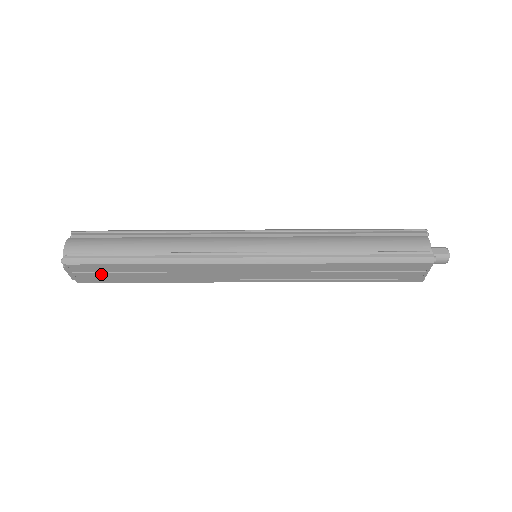
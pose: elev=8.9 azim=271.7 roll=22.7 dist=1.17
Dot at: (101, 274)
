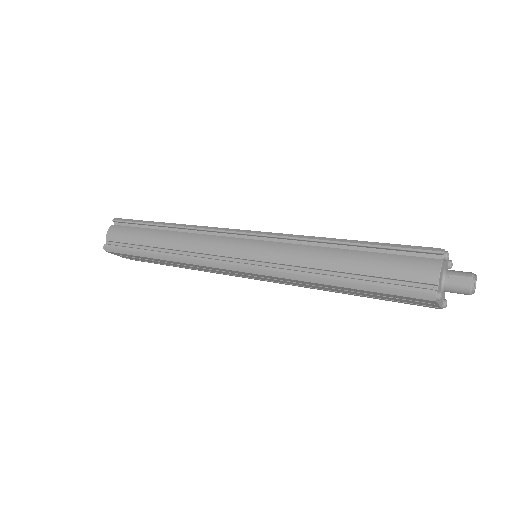
Dot at: (136, 258)
